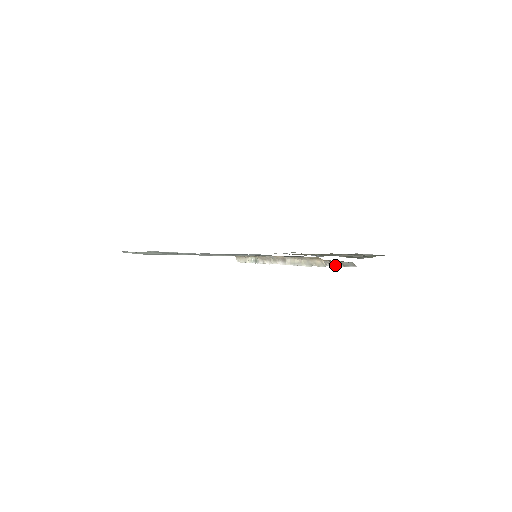
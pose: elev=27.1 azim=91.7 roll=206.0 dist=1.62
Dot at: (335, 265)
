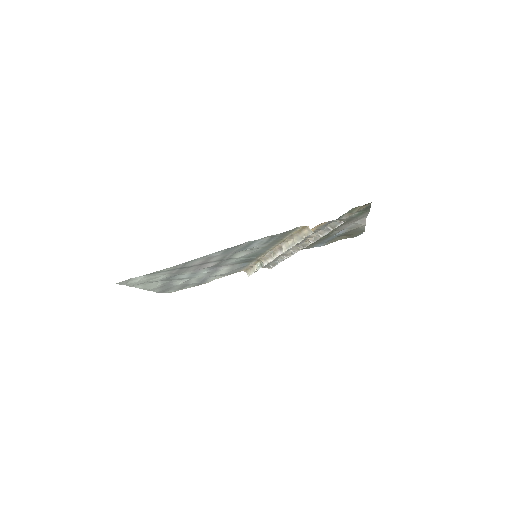
Dot at: (326, 232)
